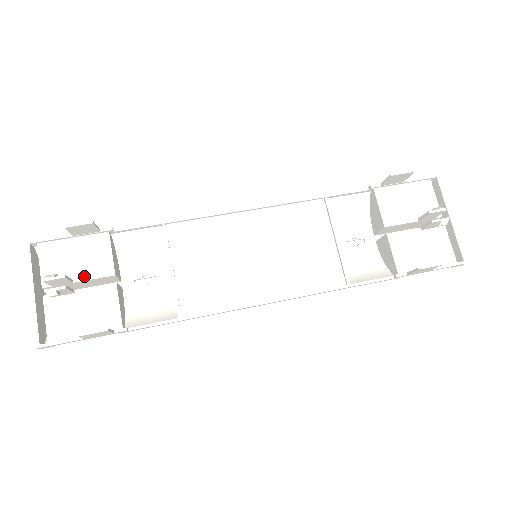
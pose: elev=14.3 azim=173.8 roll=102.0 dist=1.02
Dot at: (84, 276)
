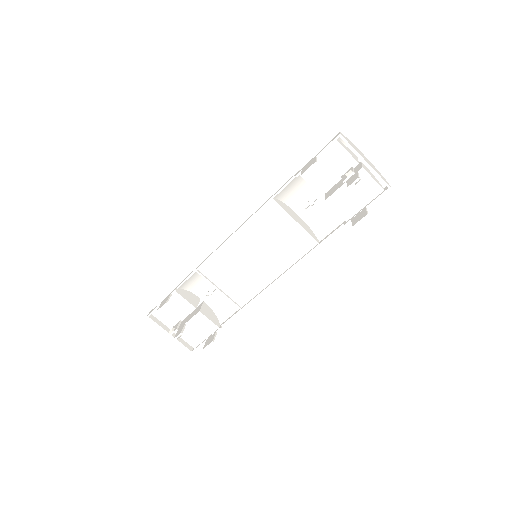
Dot at: (183, 316)
